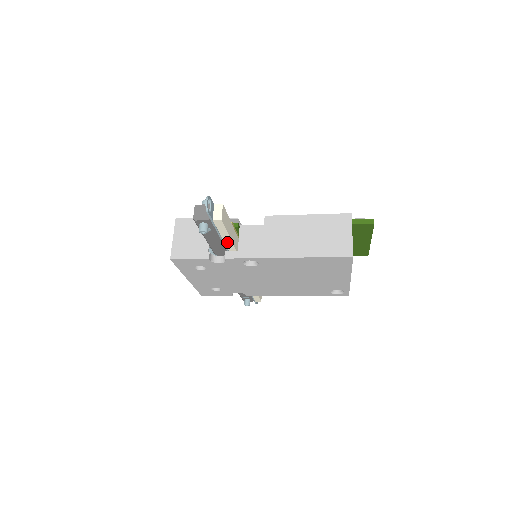
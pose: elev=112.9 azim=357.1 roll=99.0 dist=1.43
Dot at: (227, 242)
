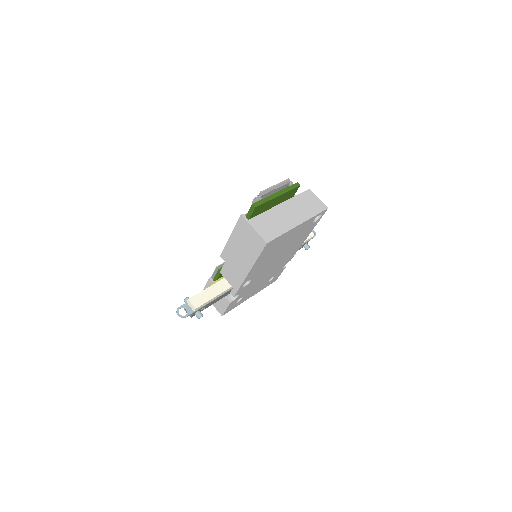
Dot at: (222, 294)
